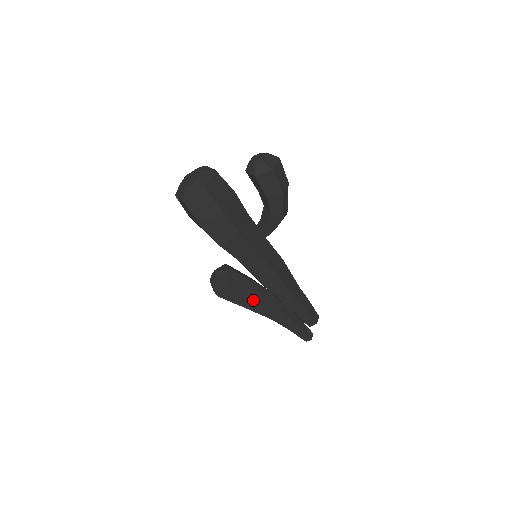
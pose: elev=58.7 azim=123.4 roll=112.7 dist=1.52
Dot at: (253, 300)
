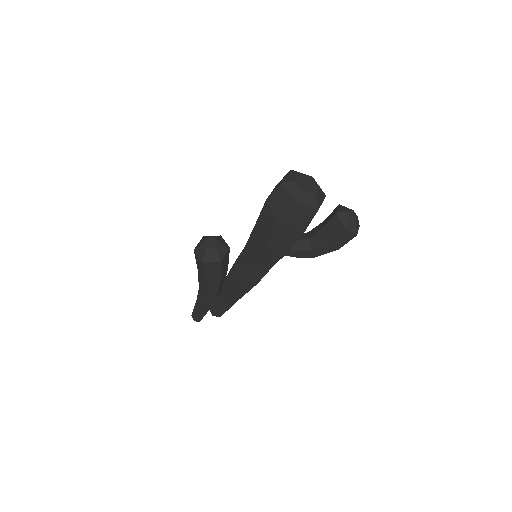
Dot at: (218, 282)
